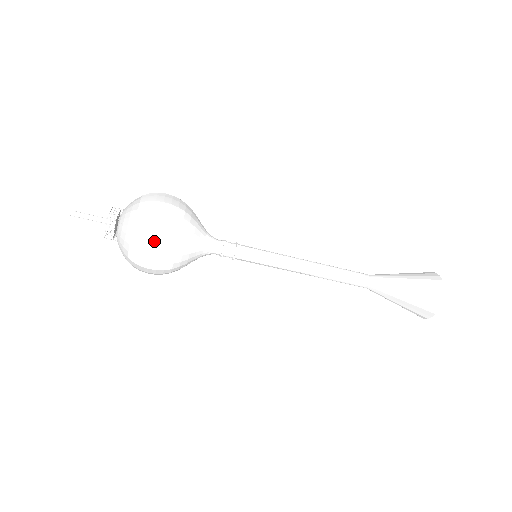
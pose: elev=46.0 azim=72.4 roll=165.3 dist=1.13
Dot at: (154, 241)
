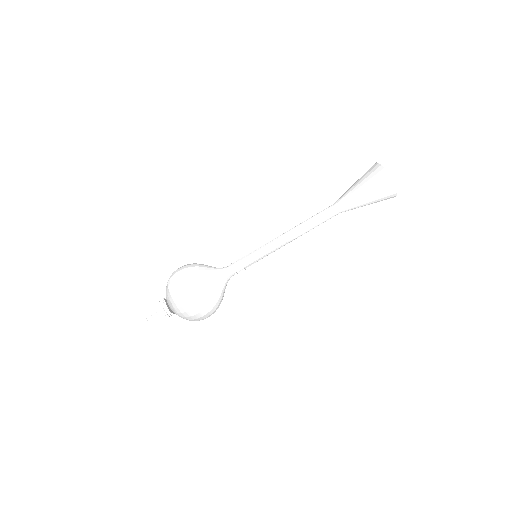
Dot at: (179, 281)
